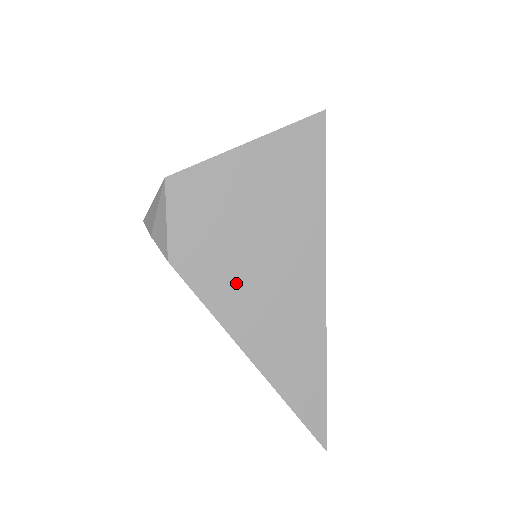
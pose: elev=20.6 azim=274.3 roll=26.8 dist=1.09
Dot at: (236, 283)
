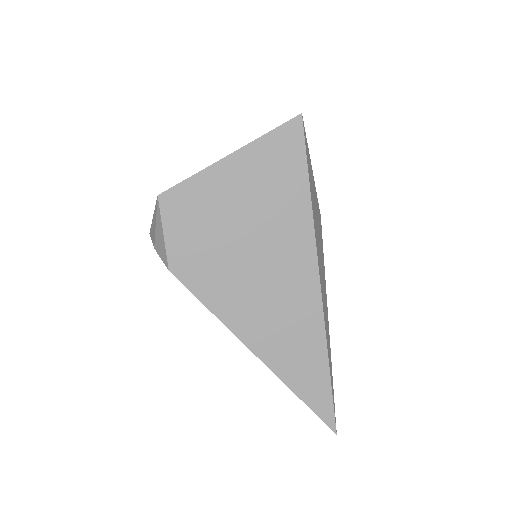
Dot at: (233, 285)
